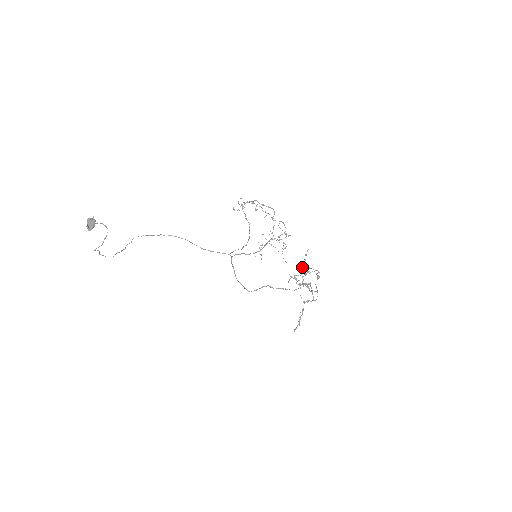
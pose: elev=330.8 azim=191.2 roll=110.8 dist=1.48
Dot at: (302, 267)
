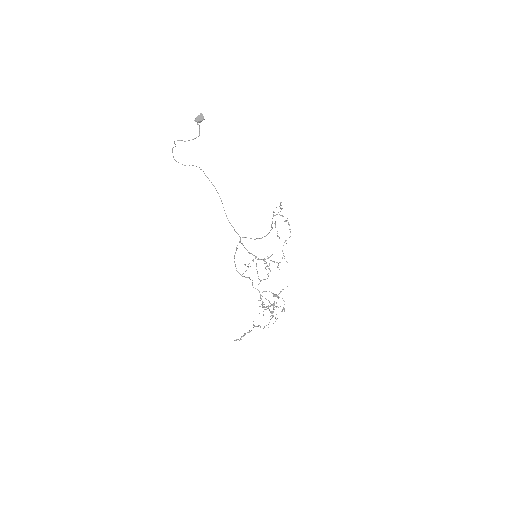
Dot at: occluded
